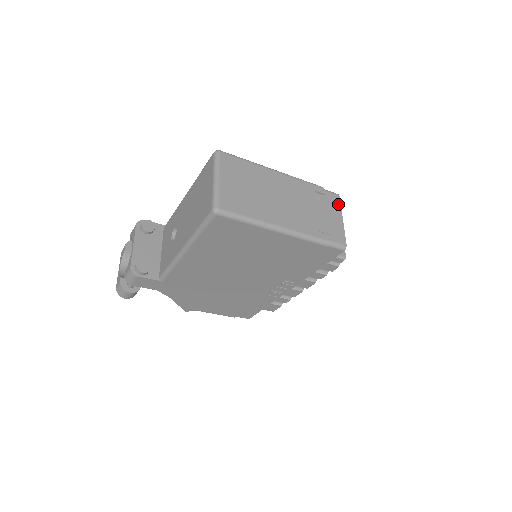
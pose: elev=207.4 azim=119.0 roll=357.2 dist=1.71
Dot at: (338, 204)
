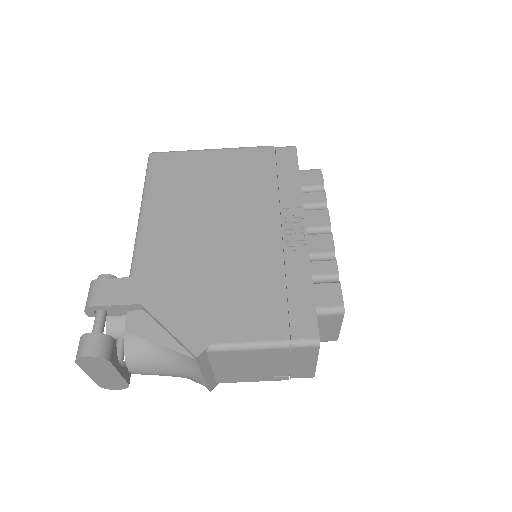
Dot at: occluded
